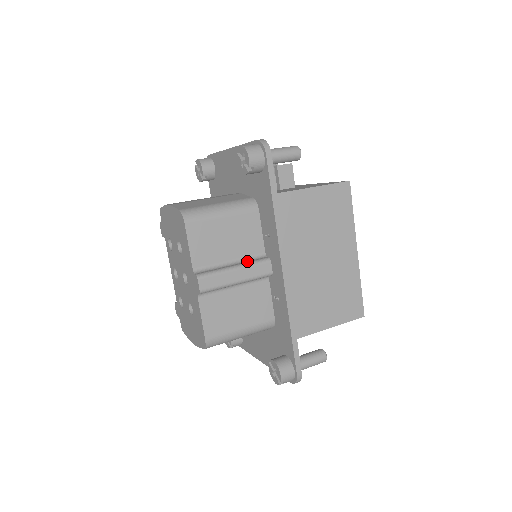
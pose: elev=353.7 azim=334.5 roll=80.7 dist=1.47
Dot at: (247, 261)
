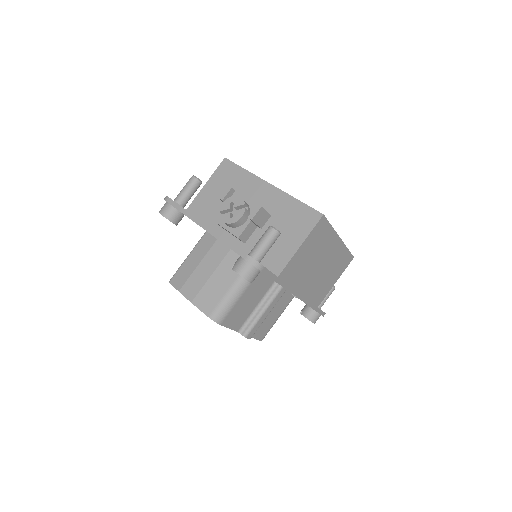
Dot at: (267, 298)
